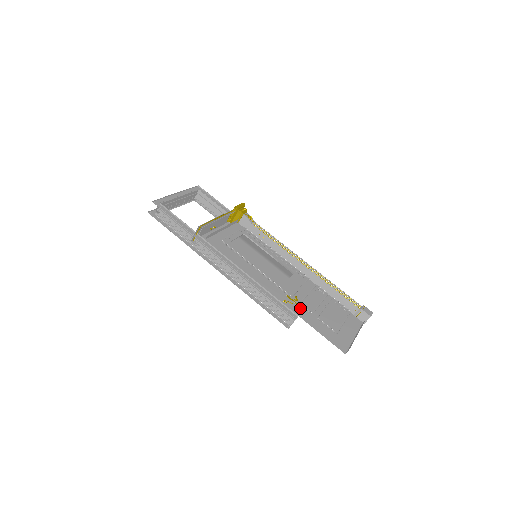
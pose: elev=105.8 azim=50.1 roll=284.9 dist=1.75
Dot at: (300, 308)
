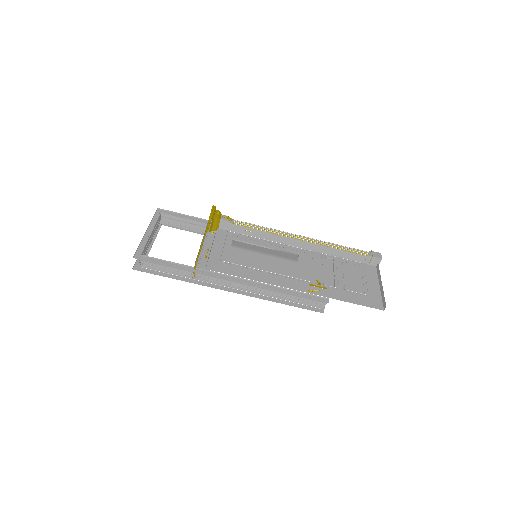
Dot at: occluded
